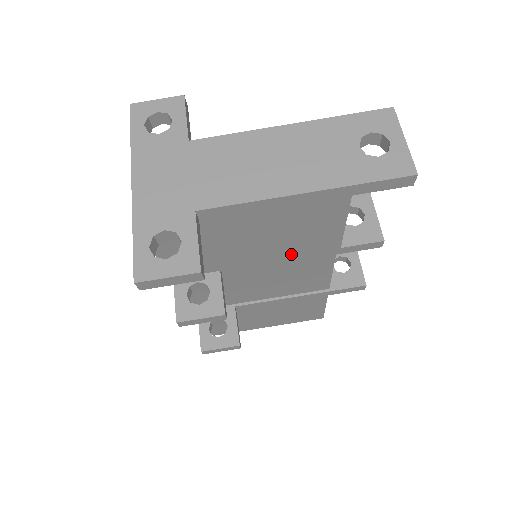
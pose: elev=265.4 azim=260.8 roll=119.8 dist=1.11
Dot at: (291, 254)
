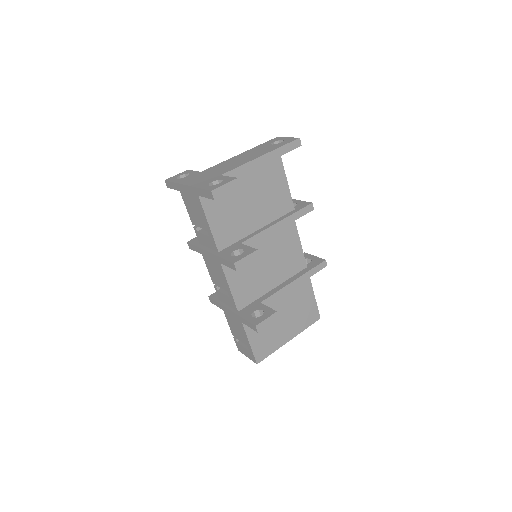
Dot at: (272, 215)
